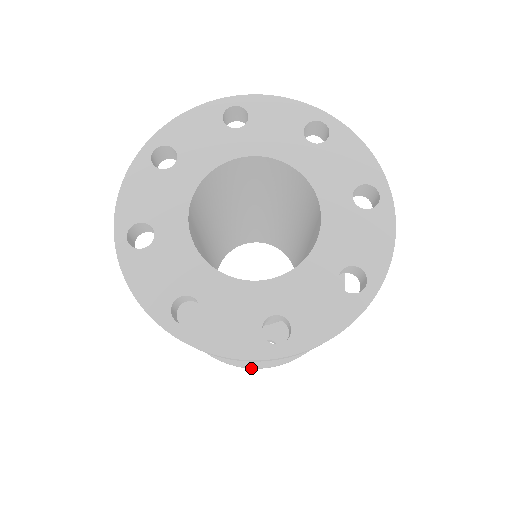
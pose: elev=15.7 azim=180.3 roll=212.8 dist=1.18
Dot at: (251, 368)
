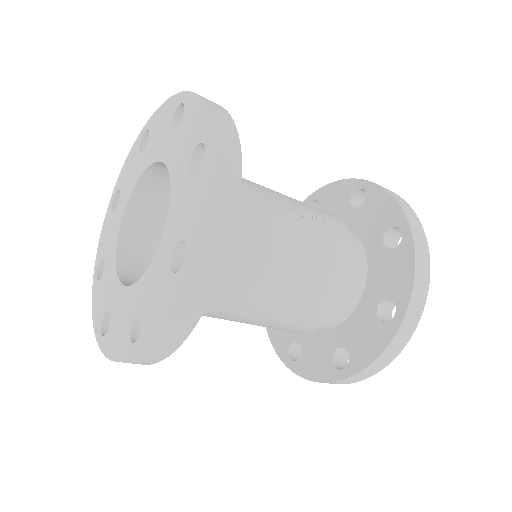
Dot at: (337, 383)
